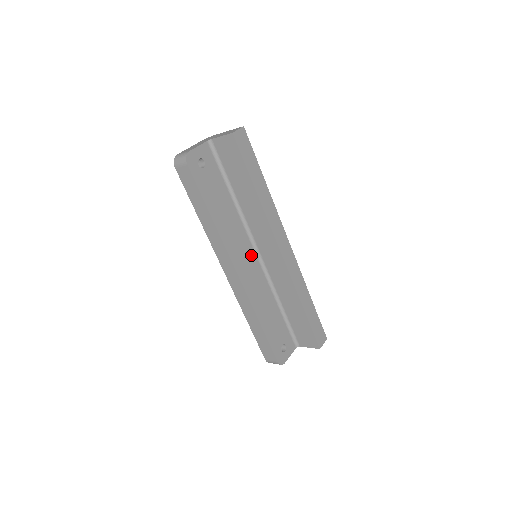
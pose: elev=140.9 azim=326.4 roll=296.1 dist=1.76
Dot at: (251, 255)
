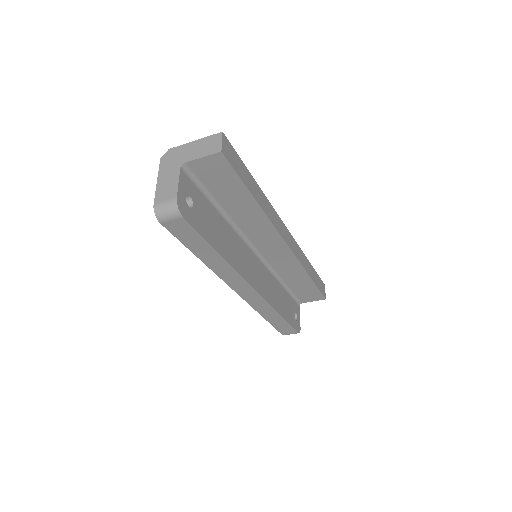
Dot at: (253, 259)
